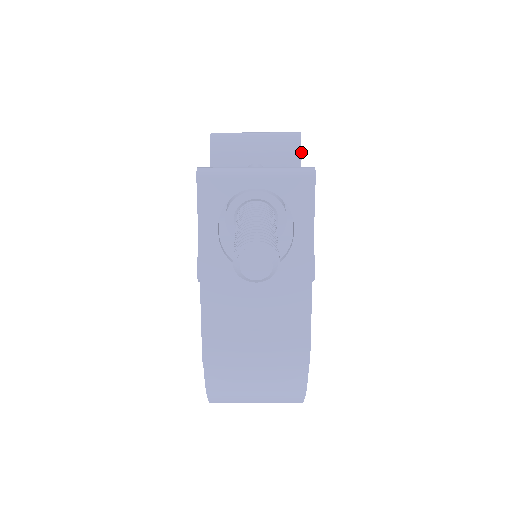
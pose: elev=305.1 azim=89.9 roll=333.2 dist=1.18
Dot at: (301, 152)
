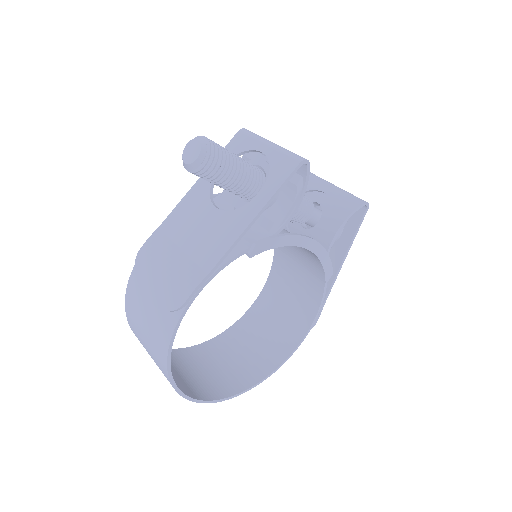
Dot at: (353, 211)
